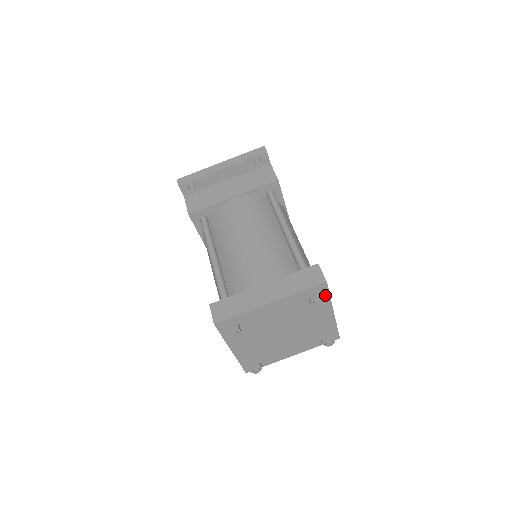
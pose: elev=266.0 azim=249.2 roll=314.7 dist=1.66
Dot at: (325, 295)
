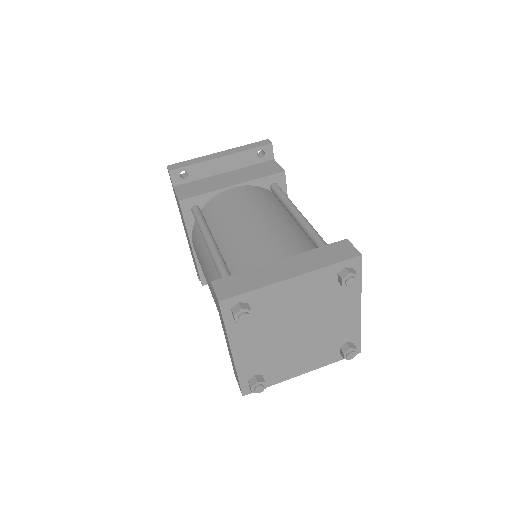
Dot at: occluded
